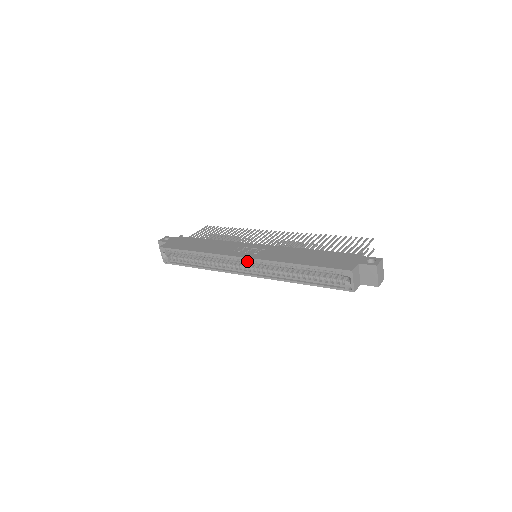
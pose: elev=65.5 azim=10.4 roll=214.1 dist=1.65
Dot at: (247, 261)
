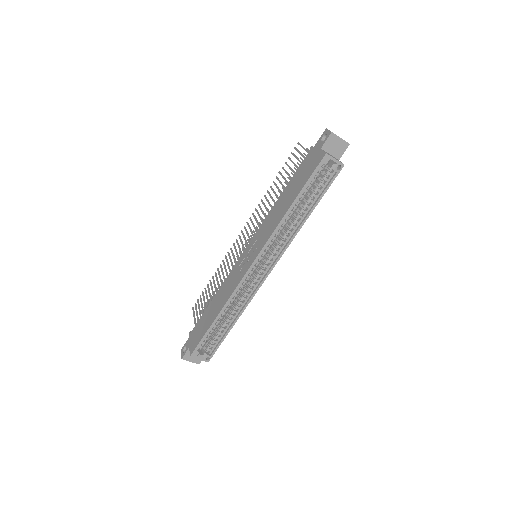
Dot at: (258, 261)
